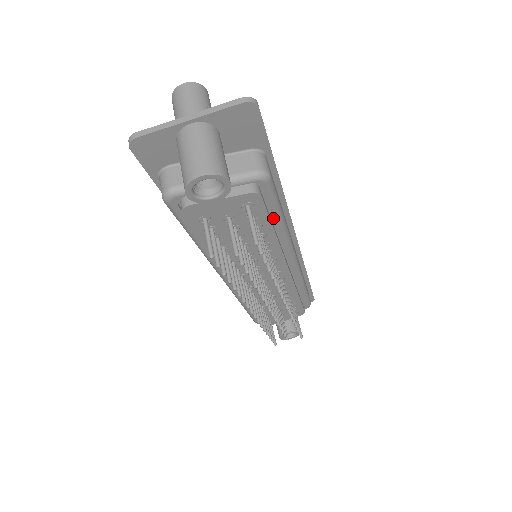
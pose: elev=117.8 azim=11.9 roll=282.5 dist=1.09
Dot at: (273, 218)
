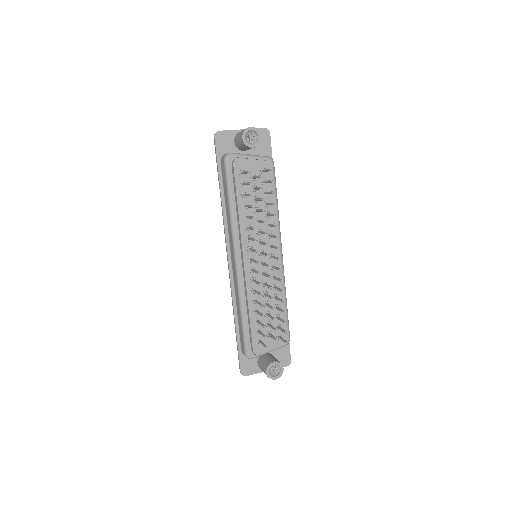
Dot at: (273, 196)
